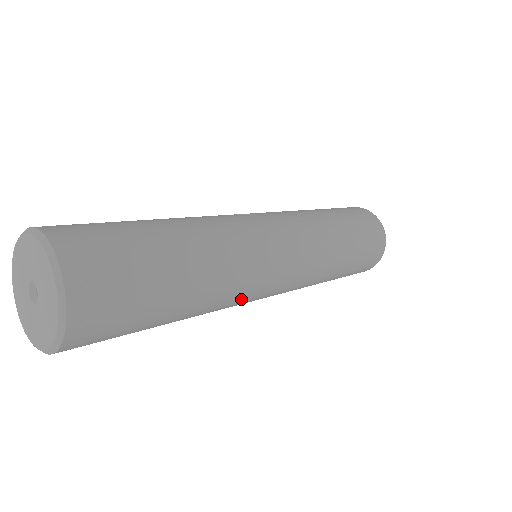
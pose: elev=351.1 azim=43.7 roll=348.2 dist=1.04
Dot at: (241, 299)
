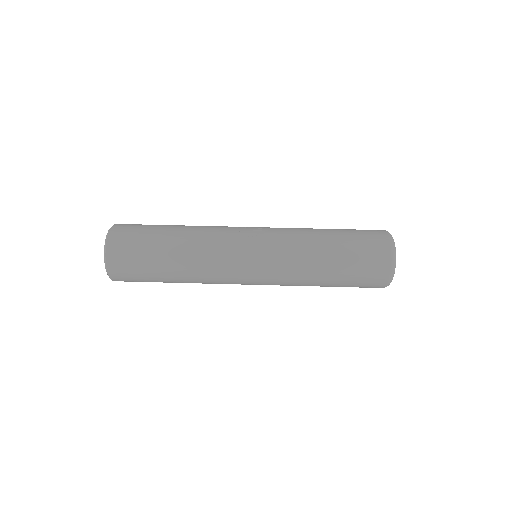
Dot at: occluded
